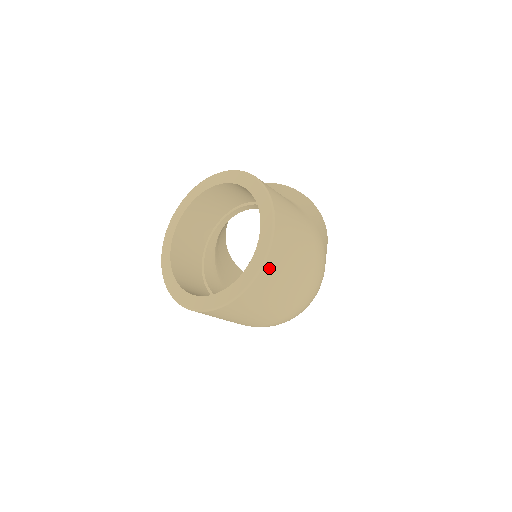
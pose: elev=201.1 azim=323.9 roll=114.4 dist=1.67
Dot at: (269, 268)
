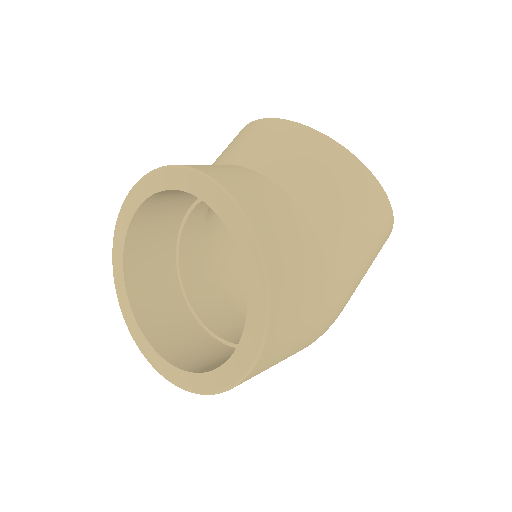
Dot at: occluded
